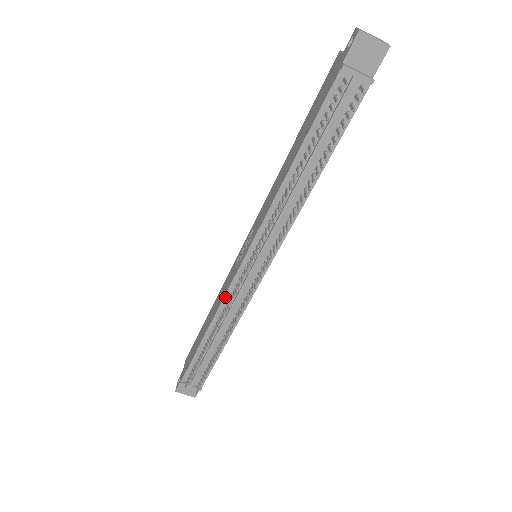
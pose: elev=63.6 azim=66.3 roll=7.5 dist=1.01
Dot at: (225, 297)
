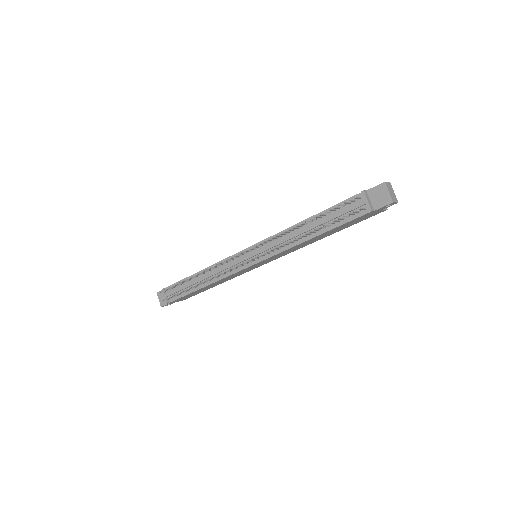
Dot at: occluded
